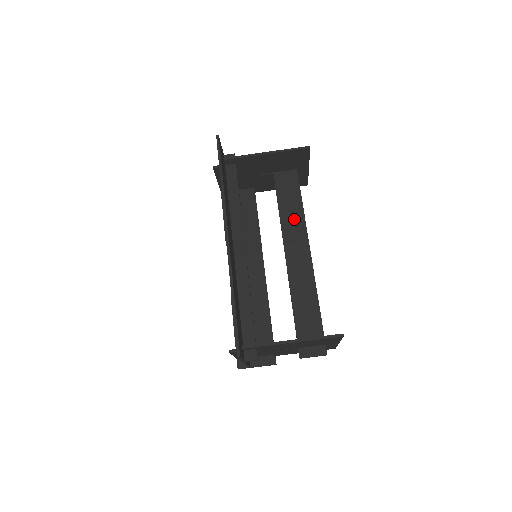
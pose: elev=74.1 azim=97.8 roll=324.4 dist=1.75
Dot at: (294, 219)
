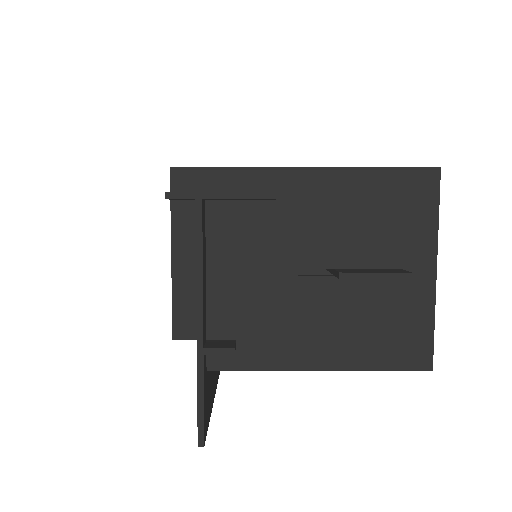
Dot at: occluded
